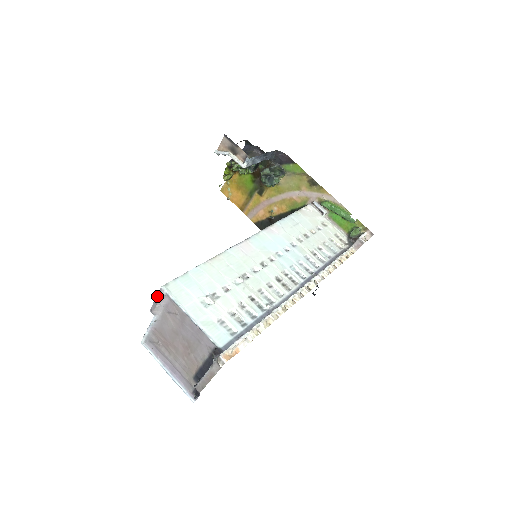
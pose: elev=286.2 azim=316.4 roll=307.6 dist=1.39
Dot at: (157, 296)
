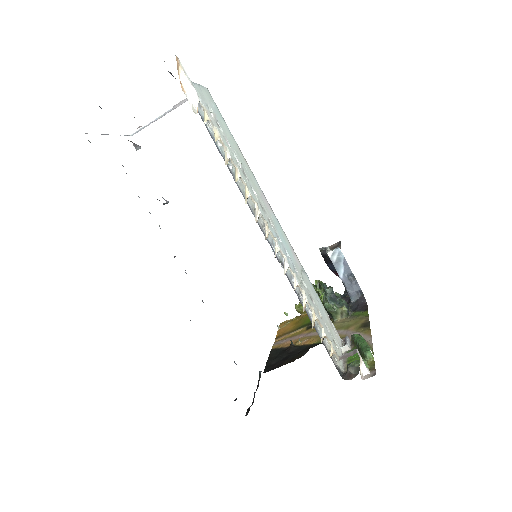
Dot at: occluded
